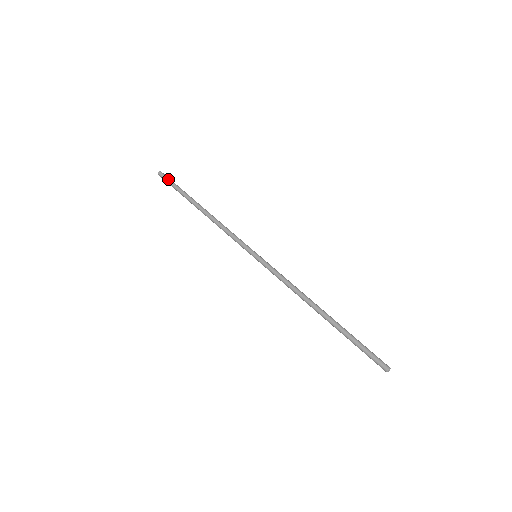
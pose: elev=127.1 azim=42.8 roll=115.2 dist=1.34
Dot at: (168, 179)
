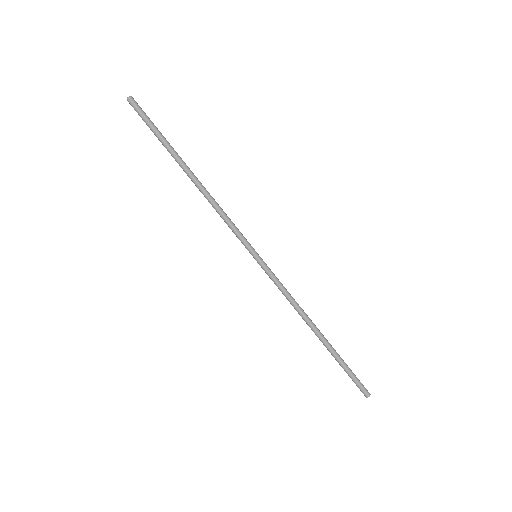
Dot at: (144, 114)
